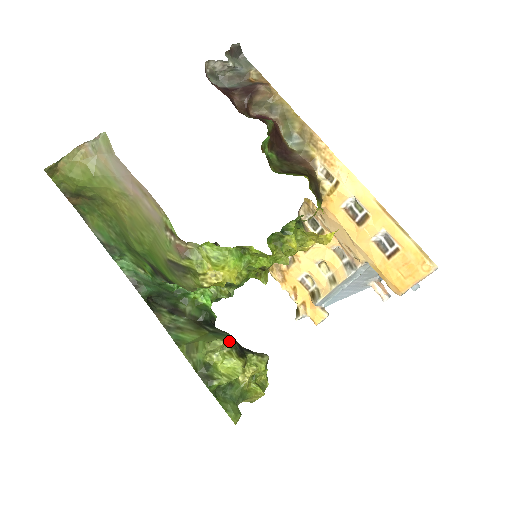
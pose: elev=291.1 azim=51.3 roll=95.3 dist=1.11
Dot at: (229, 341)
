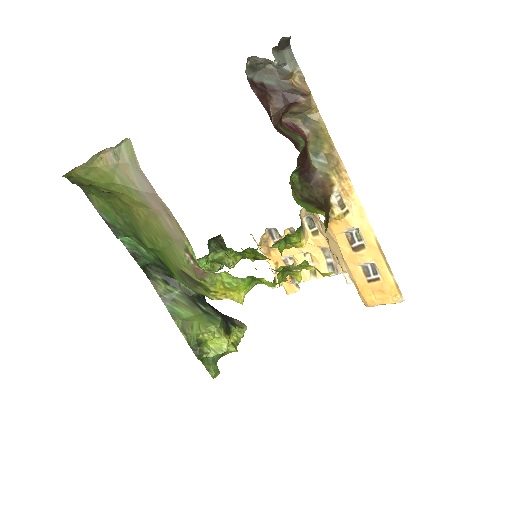
Dot at: occluded
